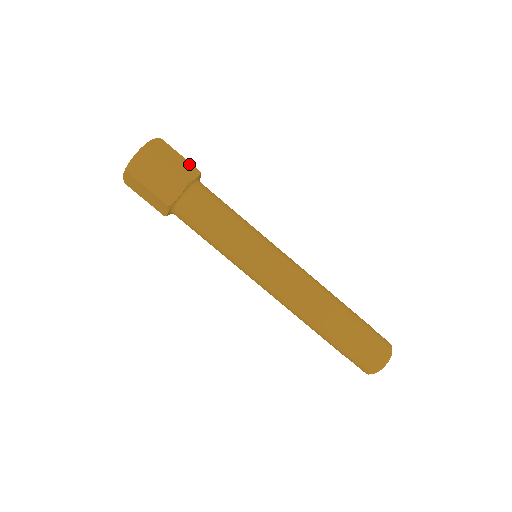
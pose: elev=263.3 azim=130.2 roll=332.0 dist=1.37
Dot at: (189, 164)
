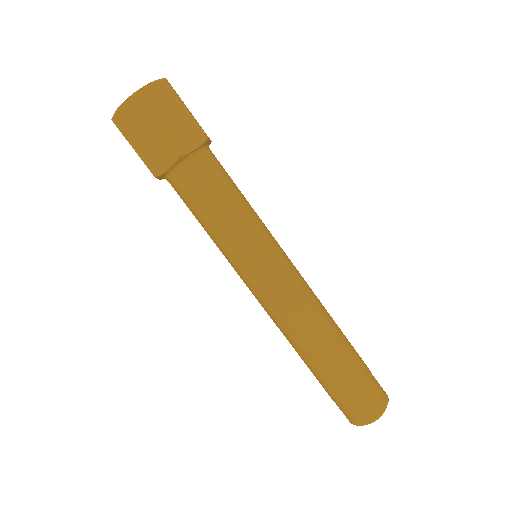
Dot at: (194, 124)
